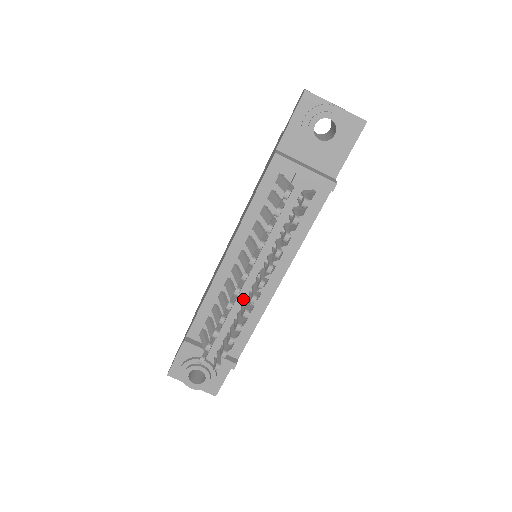
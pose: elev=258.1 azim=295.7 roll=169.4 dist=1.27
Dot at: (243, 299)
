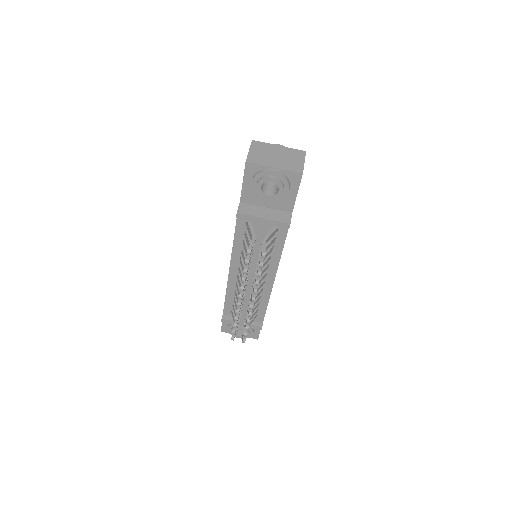
Dot at: occluded
